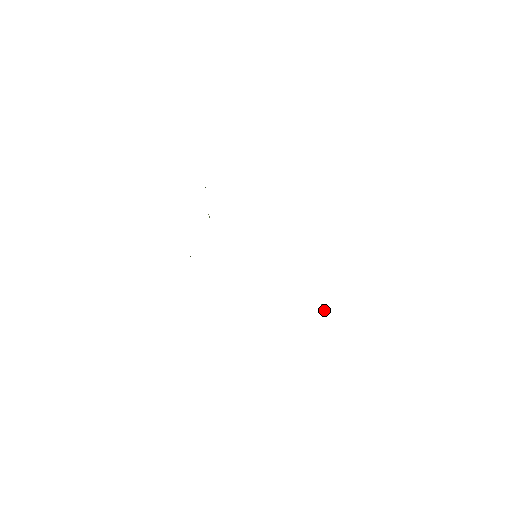
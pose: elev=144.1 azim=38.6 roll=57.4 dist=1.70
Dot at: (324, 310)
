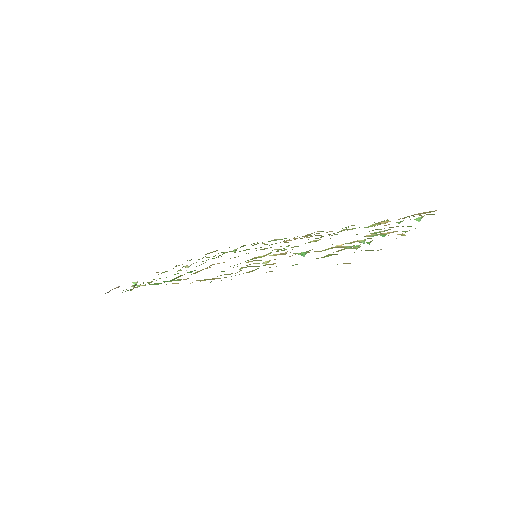
Dot at: (370, 242)
